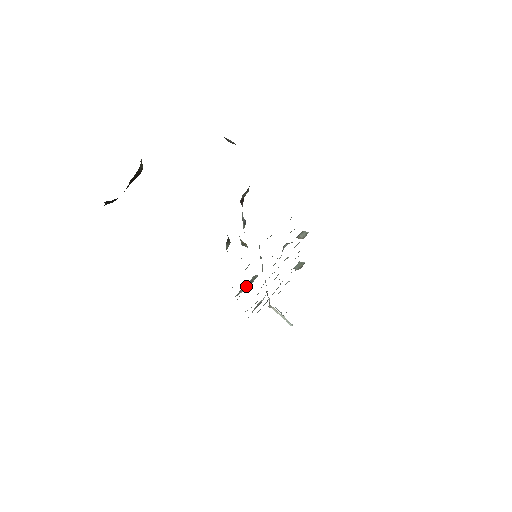
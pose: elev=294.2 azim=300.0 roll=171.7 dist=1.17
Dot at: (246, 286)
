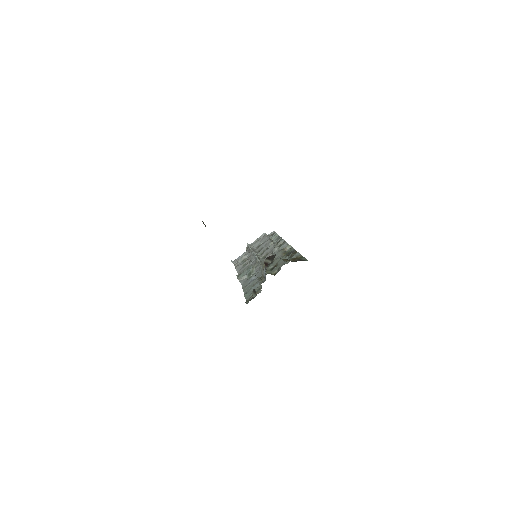
Dot at: (246, 275)
